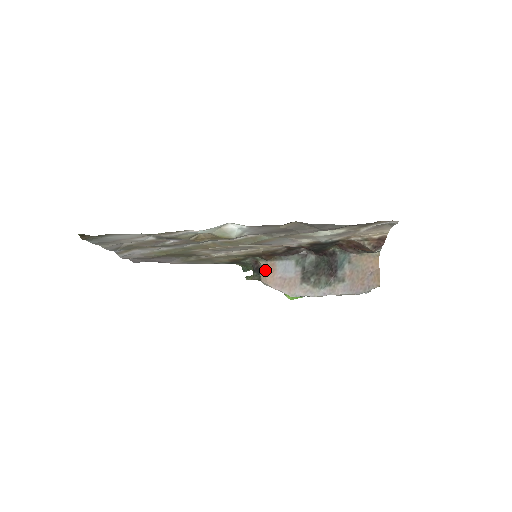
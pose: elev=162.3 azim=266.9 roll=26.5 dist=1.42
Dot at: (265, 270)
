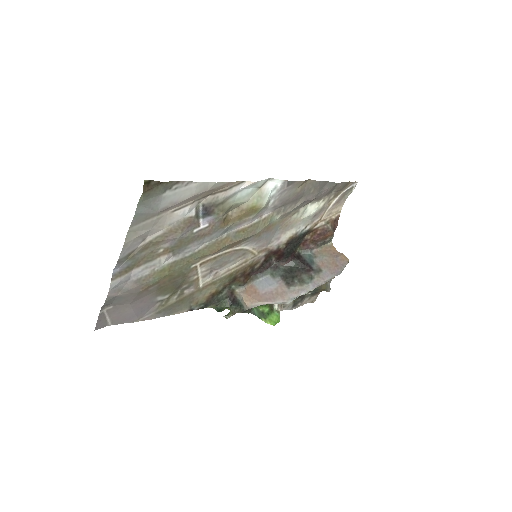
Dot at: (247, 293)
